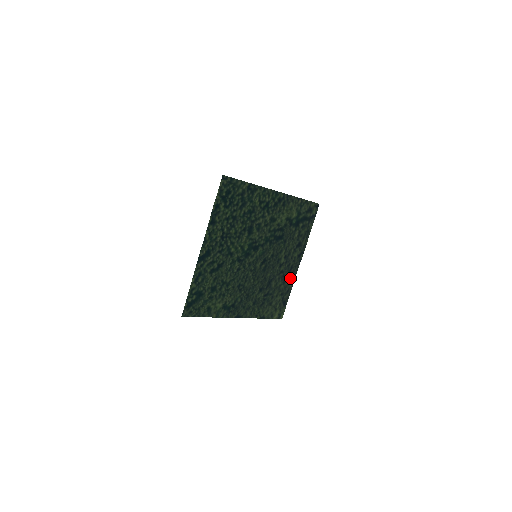
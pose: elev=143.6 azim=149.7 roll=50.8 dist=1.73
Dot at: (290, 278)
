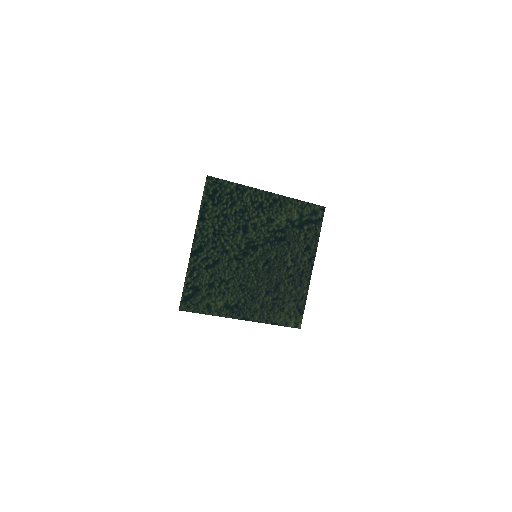
Dot at: (303, 284)
